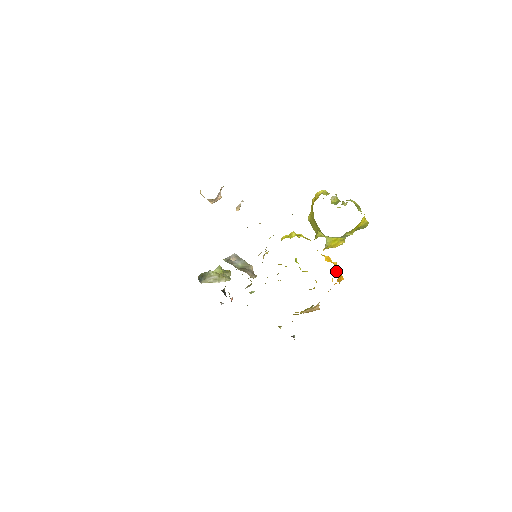
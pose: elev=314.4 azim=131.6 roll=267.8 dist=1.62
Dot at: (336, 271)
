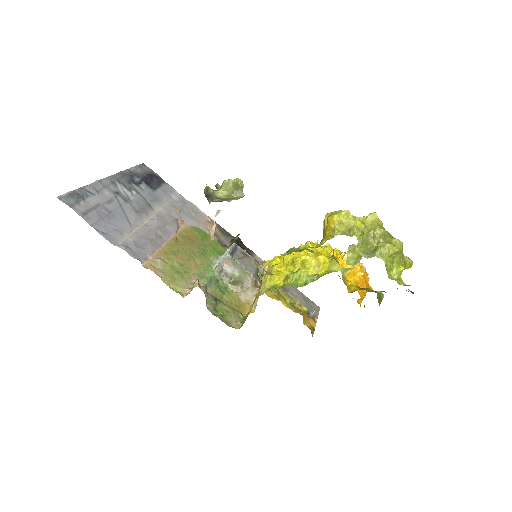
Dot at: (357, 300)
